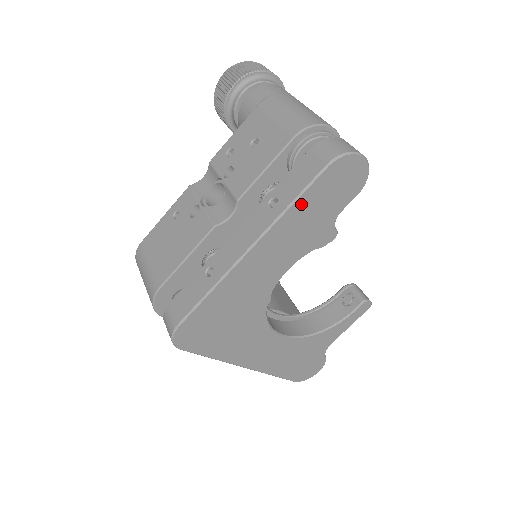
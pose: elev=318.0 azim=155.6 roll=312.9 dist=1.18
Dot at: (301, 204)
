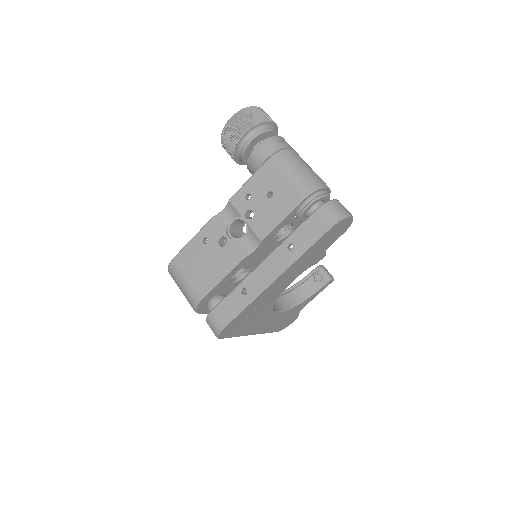
Dot at: (311, 249)
